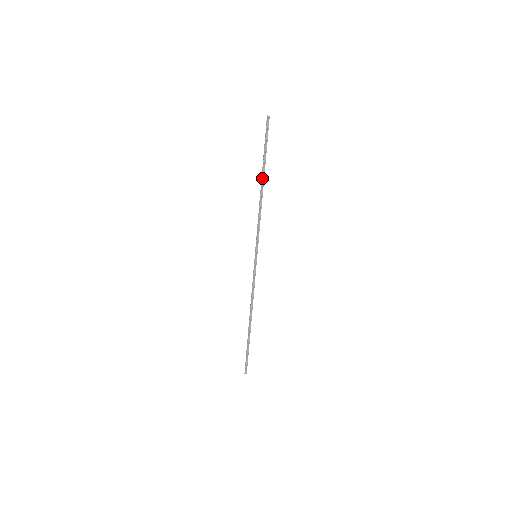
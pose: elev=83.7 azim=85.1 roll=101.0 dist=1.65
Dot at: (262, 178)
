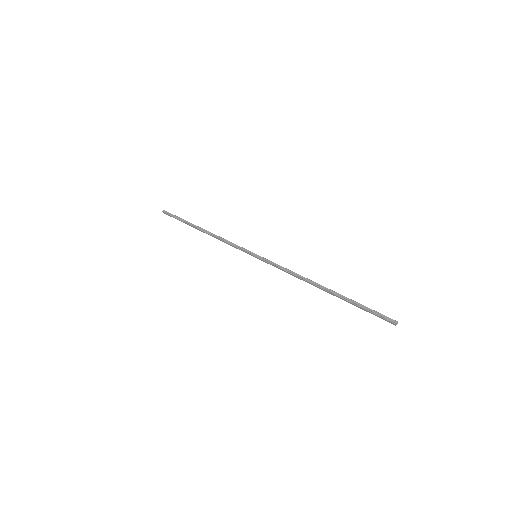
Dot at: (197, 228)
